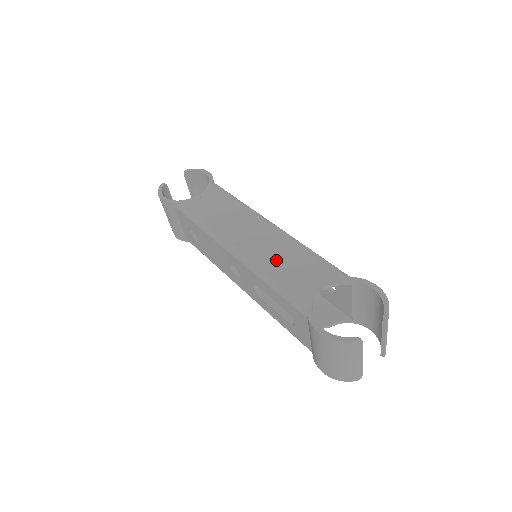
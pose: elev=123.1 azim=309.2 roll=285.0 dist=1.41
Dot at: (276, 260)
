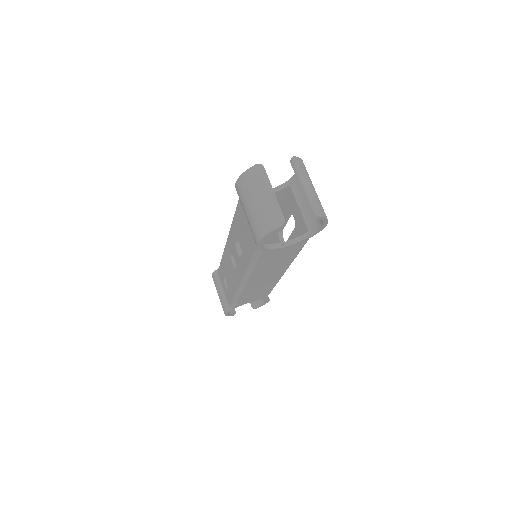
Dot at: occluded
